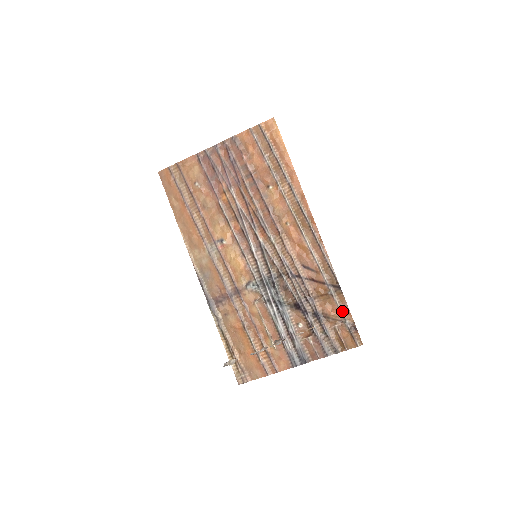
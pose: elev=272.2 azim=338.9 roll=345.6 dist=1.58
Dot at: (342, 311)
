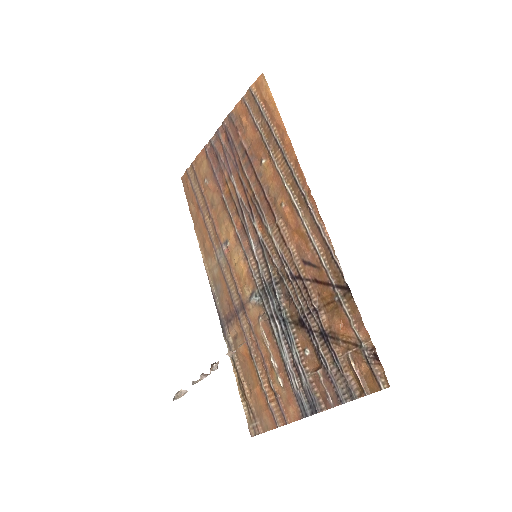
Dot at: (354, 327)
